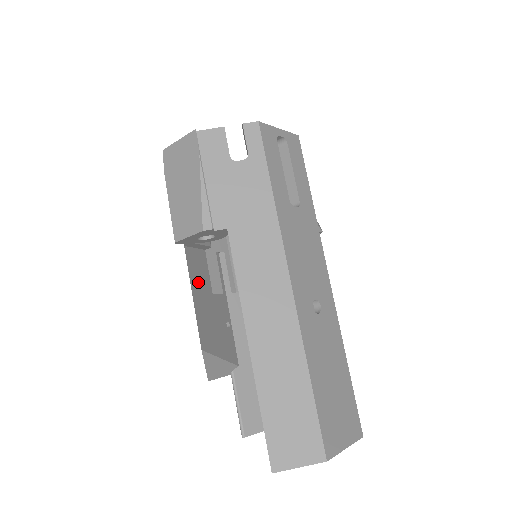
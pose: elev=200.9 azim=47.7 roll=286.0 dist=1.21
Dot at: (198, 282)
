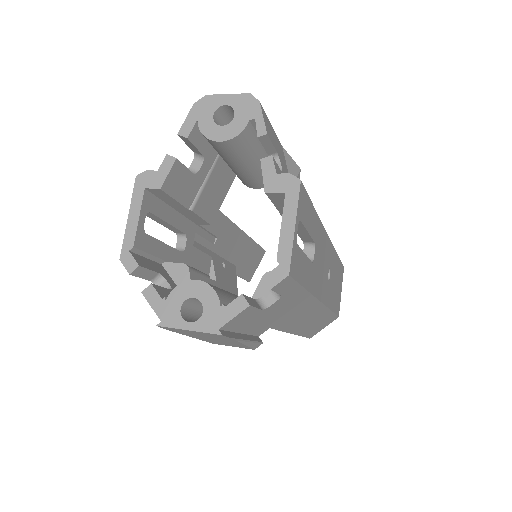
Dot at: occluded
